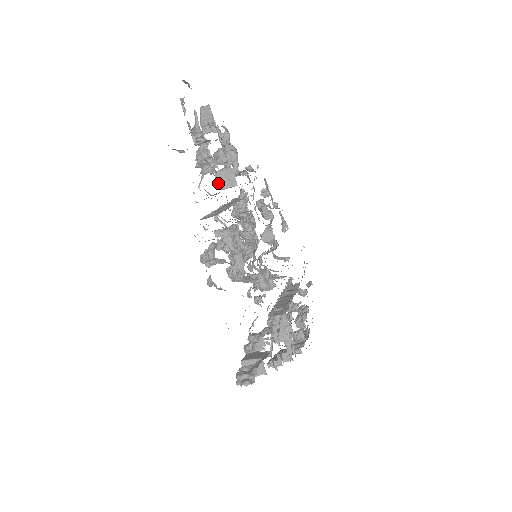
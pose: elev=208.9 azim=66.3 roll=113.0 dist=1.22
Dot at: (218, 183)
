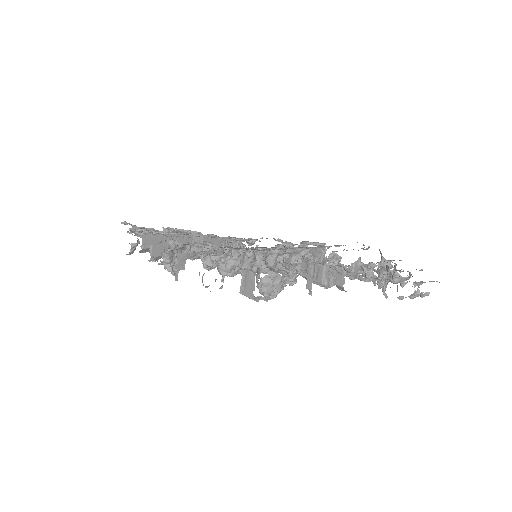
Dot at: occluded
